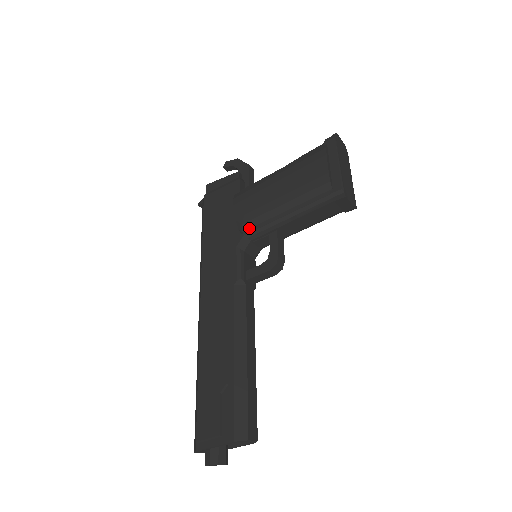
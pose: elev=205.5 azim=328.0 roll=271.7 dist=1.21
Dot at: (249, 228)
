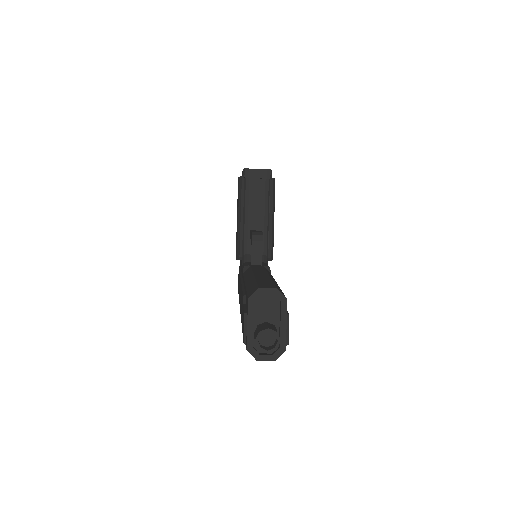
Dot at: (239, 250)
